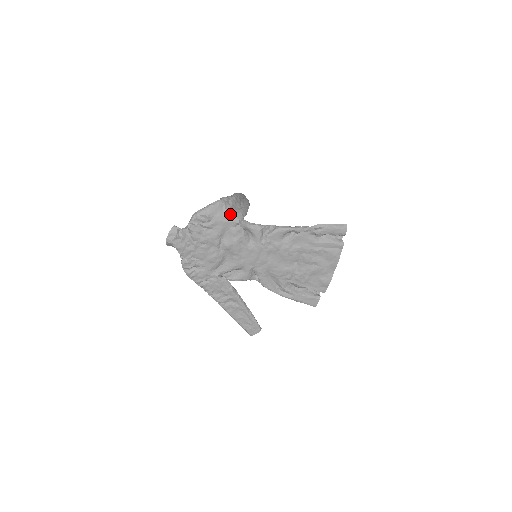
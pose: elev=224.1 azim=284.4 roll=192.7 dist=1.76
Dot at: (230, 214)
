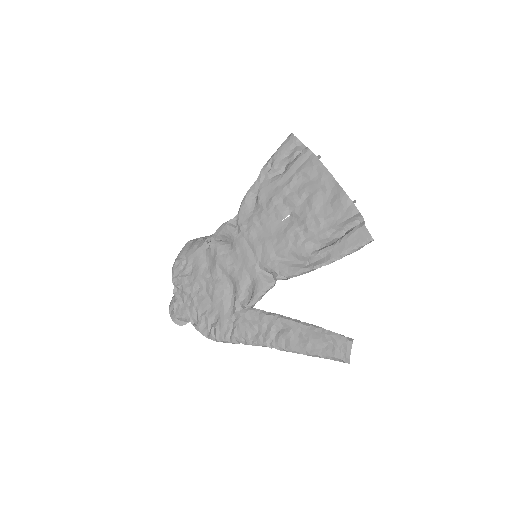
Dot at: (199, 242)
